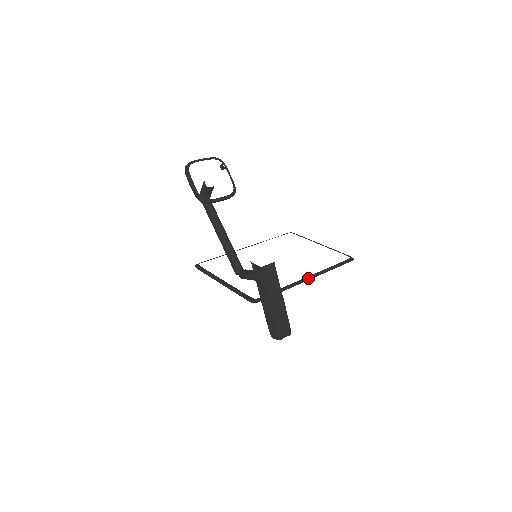
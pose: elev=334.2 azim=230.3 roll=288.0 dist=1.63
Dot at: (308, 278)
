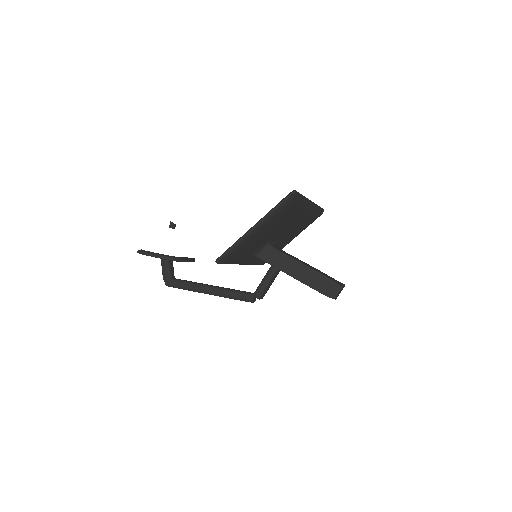
Dot at: occluded
